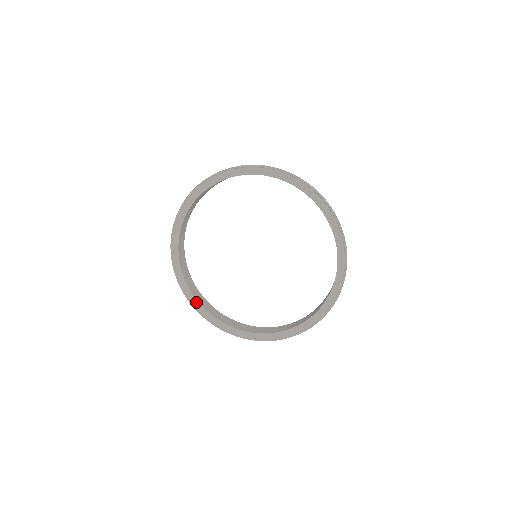
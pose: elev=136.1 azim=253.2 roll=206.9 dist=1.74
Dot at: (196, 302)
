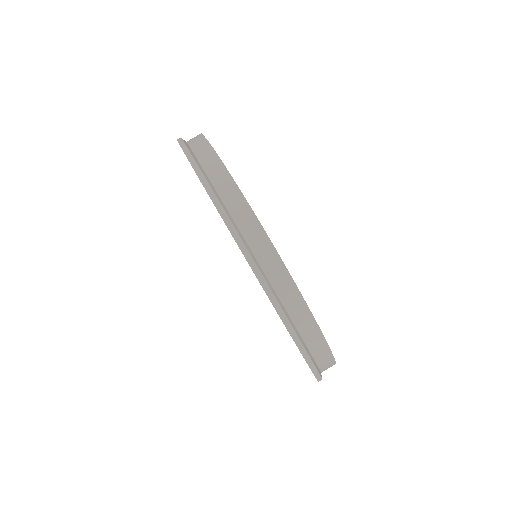
Dot at: occluded
